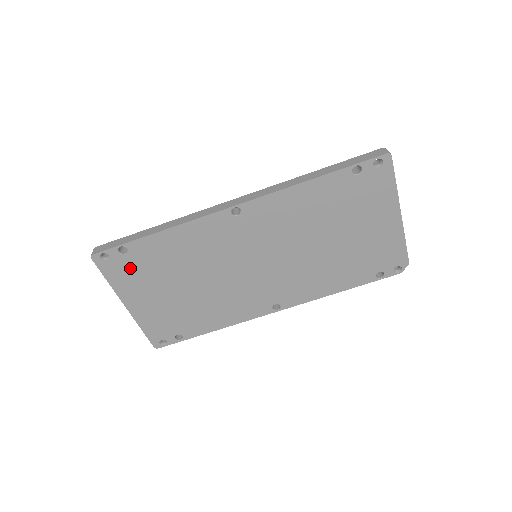
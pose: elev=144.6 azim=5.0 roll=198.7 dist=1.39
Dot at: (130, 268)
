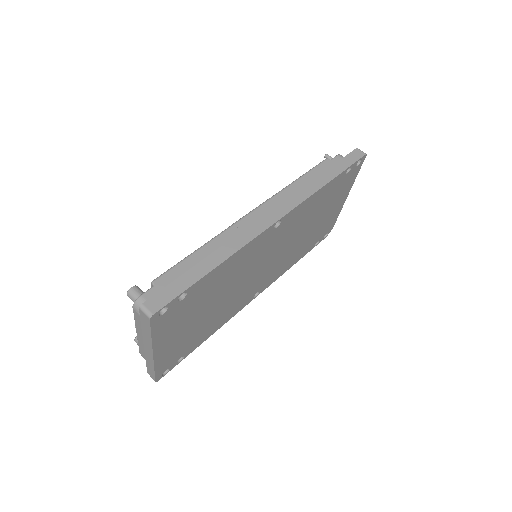
Dot at: (178, 312)
